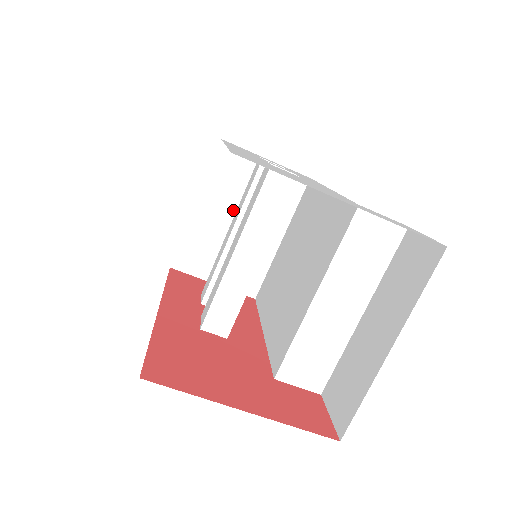
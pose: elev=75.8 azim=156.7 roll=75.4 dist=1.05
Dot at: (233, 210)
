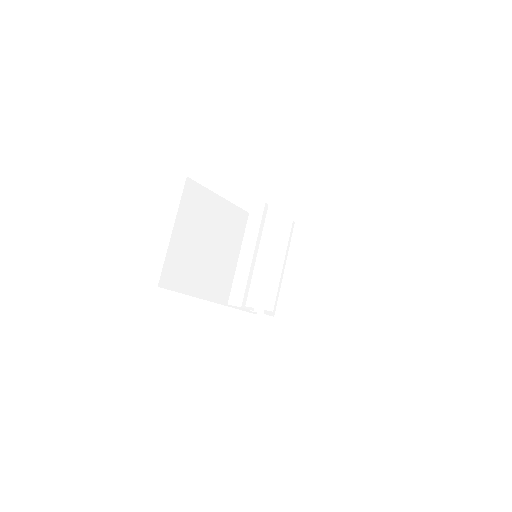
Dot at: (287, 267)
